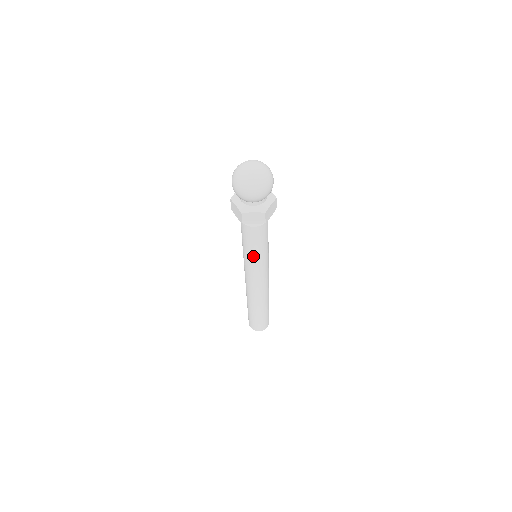
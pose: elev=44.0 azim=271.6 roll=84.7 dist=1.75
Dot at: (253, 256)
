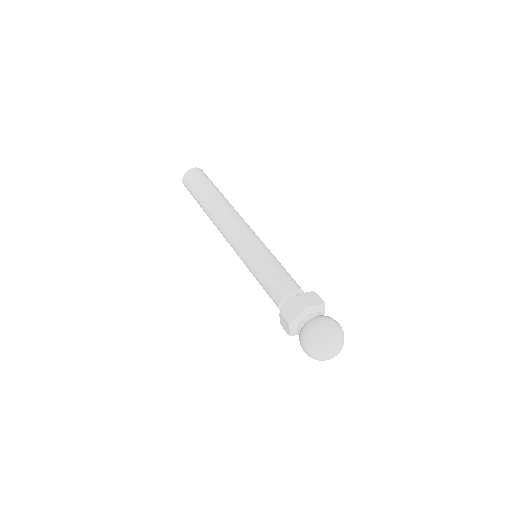
Dot at: occluded
